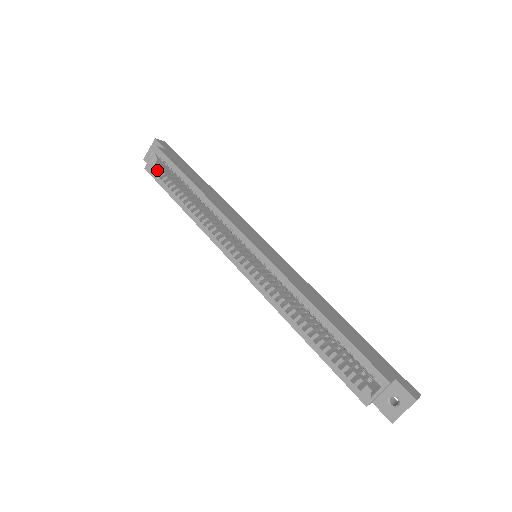
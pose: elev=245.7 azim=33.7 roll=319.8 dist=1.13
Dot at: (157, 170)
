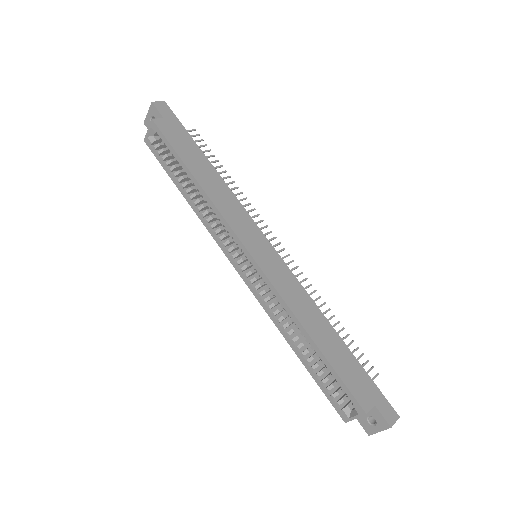
Dot at: (156, 146)
